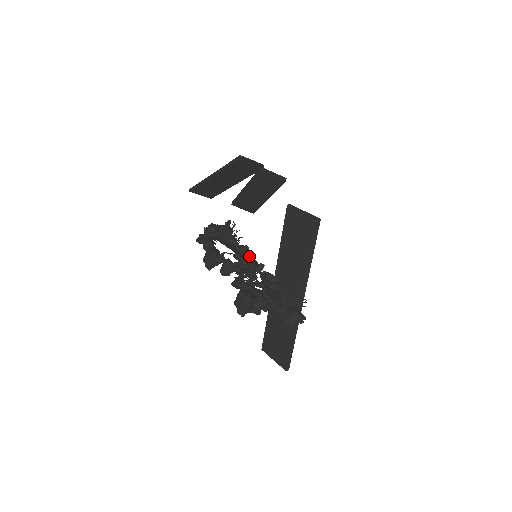
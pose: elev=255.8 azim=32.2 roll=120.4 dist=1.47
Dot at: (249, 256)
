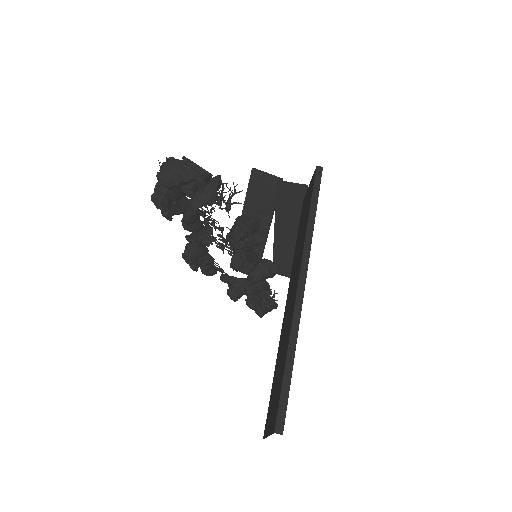
Dot at: occluded
